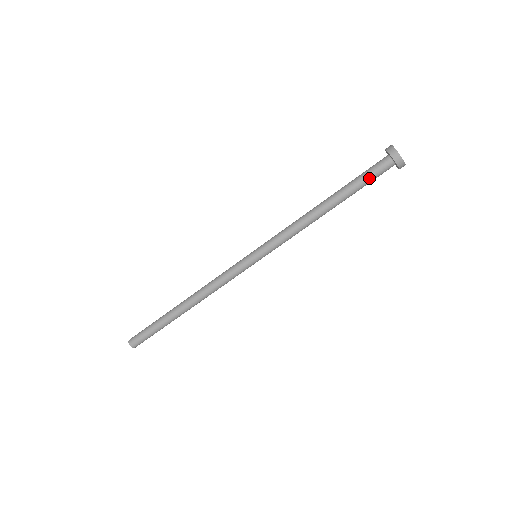
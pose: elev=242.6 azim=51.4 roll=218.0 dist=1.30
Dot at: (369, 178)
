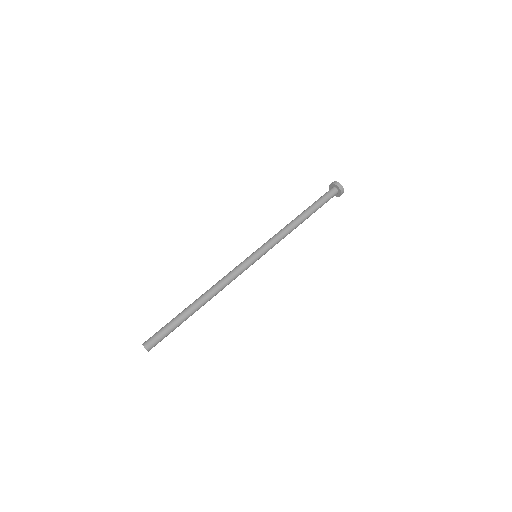
Dot at: (326, 200)
